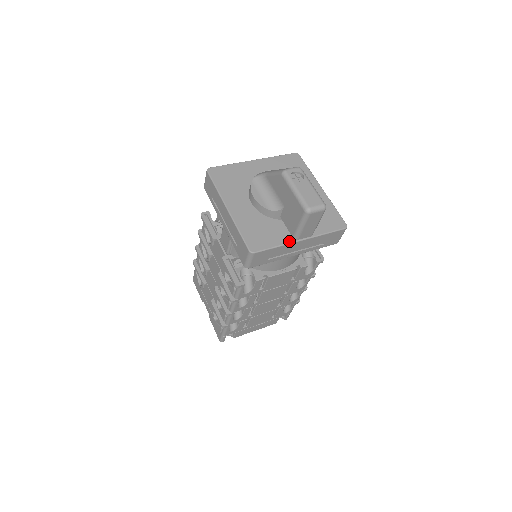
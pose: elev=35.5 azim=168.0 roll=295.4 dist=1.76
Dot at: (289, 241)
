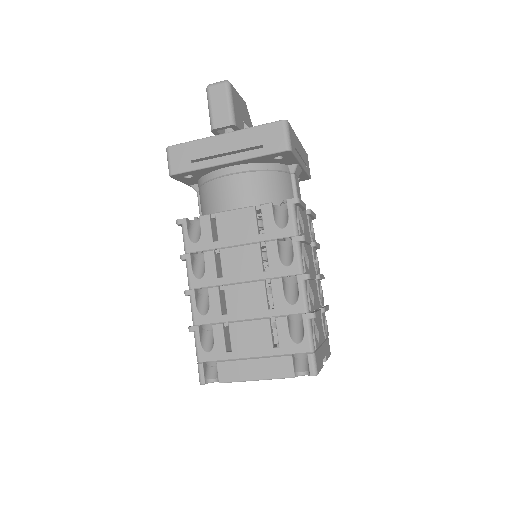
Dot at: (209, 137)
